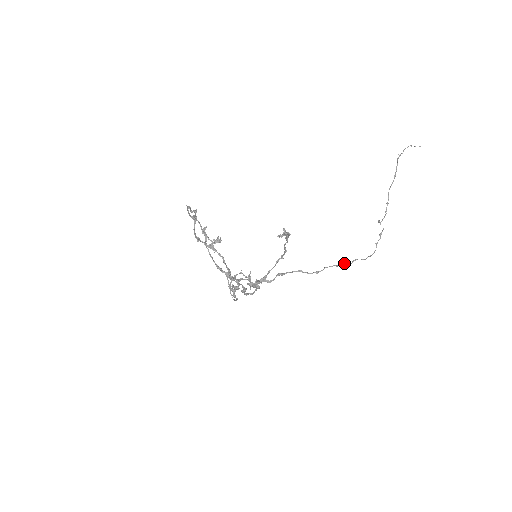
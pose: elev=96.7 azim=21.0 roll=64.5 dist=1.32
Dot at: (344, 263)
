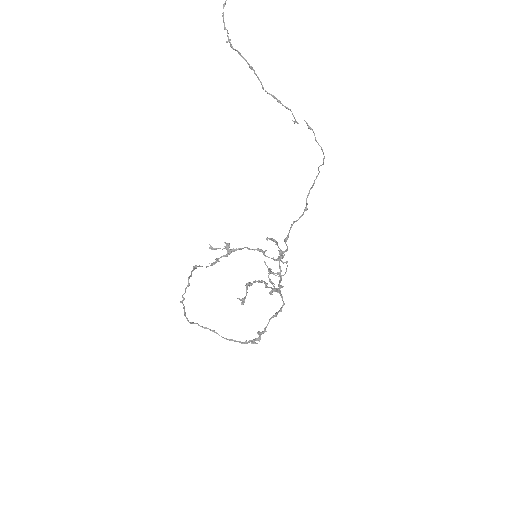
Dot at: (314, 180)
